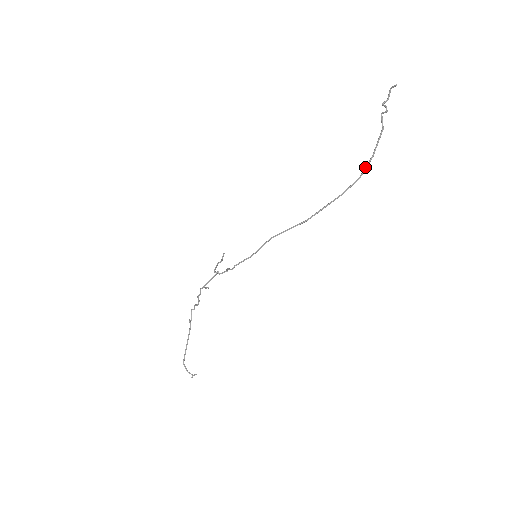
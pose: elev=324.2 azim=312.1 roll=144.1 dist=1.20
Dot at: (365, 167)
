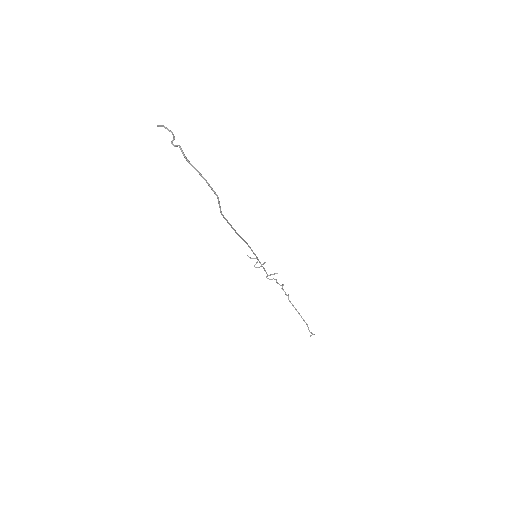
Dot at: occluded
